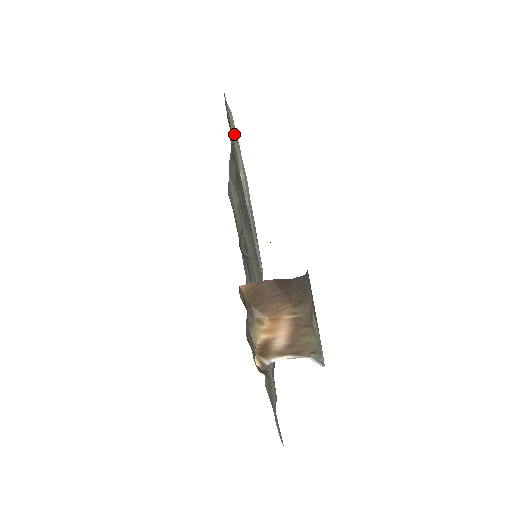
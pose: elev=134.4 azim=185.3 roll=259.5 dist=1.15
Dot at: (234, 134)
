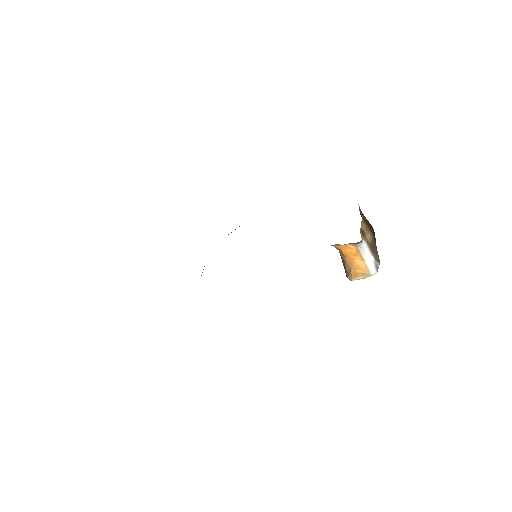
Dot at: occluded
